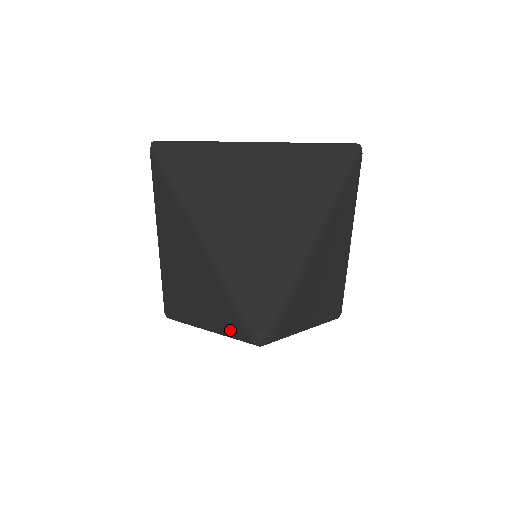
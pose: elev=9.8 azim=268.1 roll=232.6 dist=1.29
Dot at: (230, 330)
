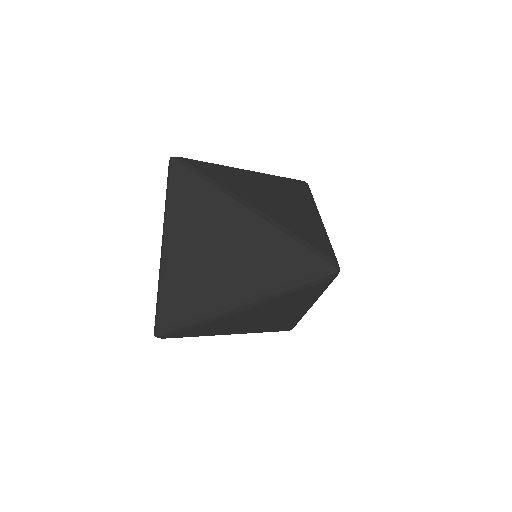
Dot at: (297, 278)
